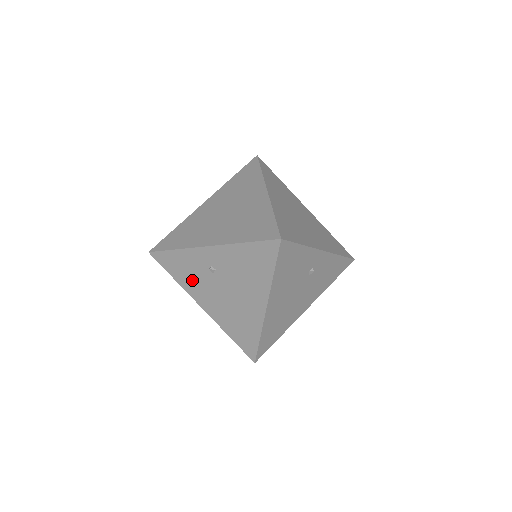
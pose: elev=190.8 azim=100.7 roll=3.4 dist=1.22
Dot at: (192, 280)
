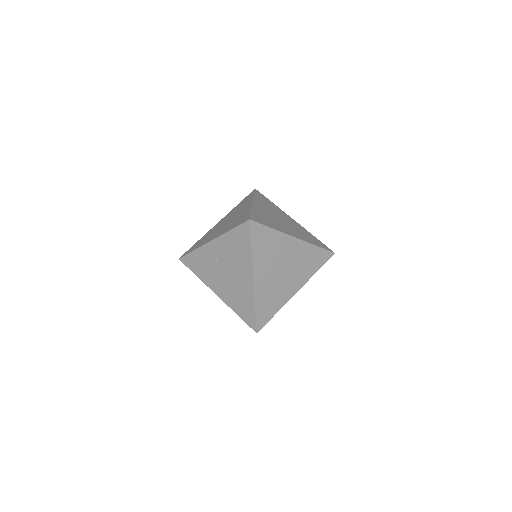
Dot at: (206, 272)
